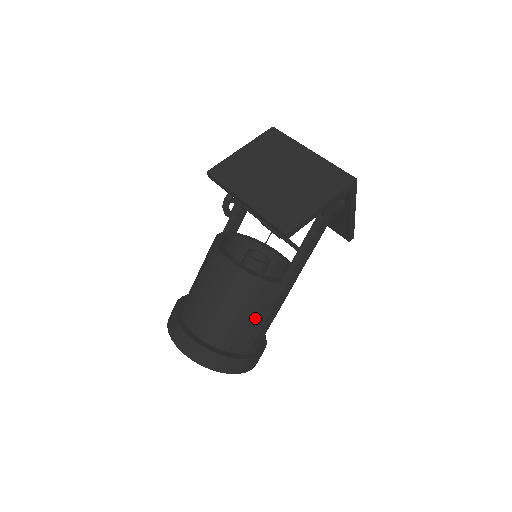
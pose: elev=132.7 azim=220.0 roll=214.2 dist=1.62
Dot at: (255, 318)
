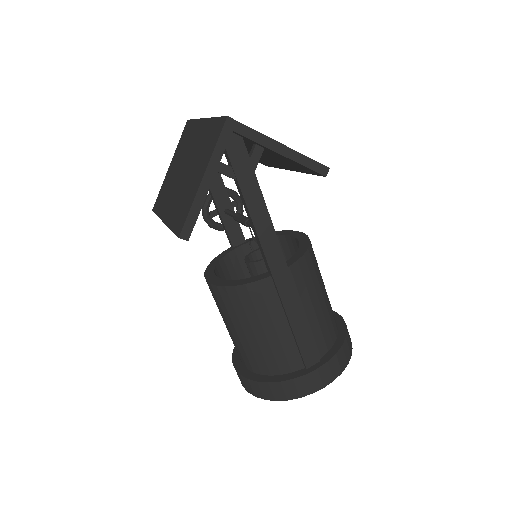
Dot at: (275, 327)
